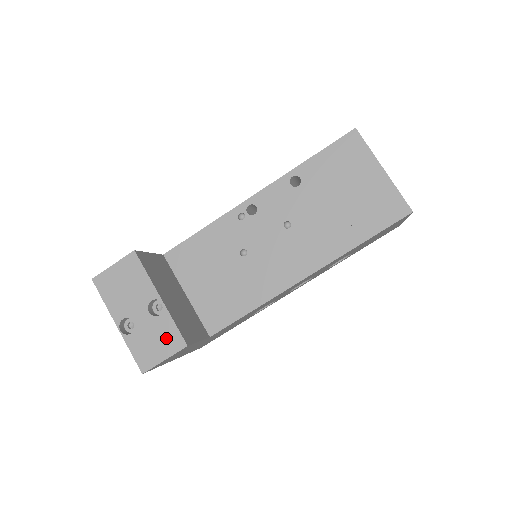
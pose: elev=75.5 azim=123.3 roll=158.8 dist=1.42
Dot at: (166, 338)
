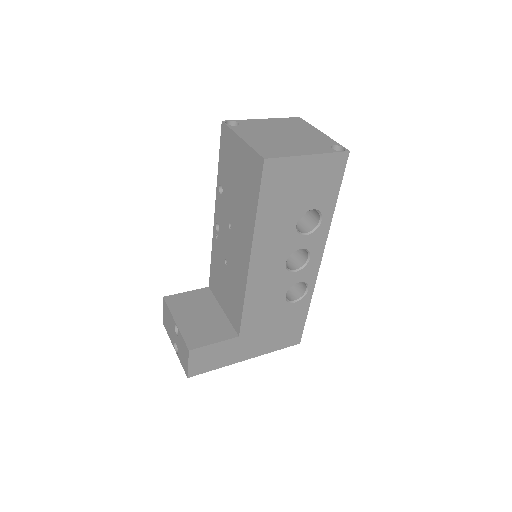
Dot at: (184, 349)
